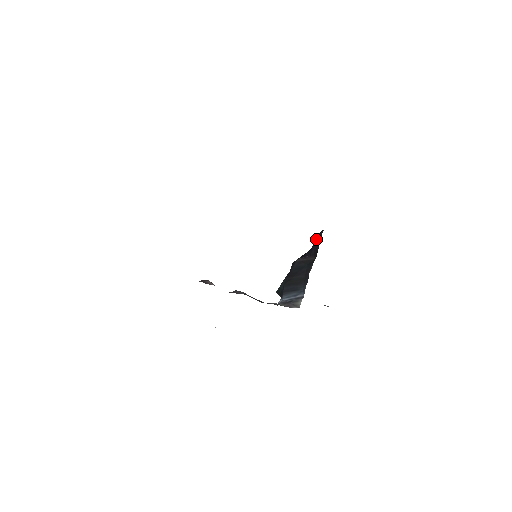
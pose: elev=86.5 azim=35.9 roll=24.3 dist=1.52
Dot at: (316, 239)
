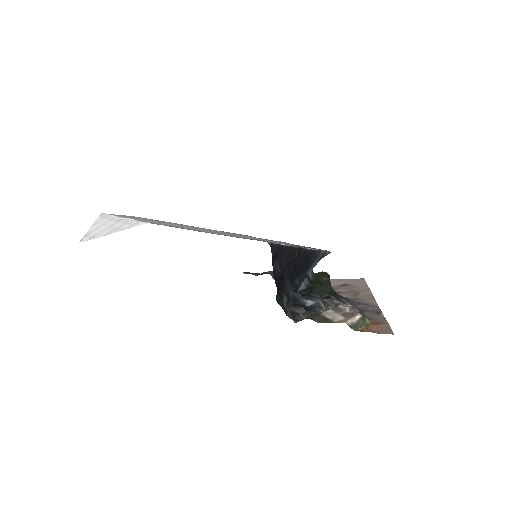
Dot at: (277, 258)
